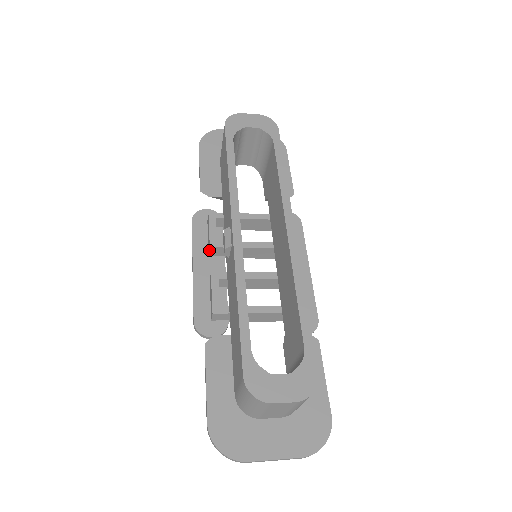
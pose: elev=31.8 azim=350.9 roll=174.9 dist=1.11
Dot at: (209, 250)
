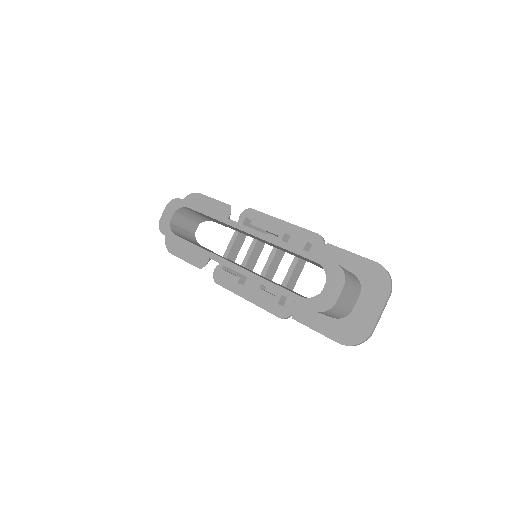
Dot at: occluded
